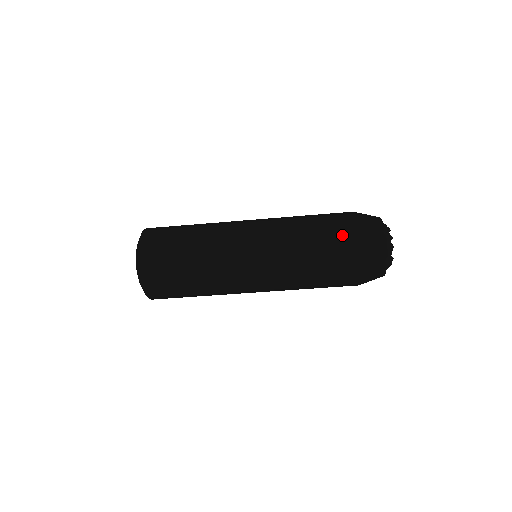
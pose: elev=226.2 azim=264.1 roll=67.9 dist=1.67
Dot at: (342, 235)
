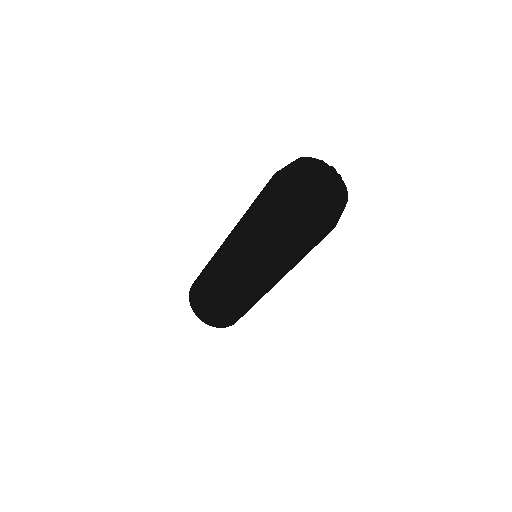
Dot at: (267, 218)
